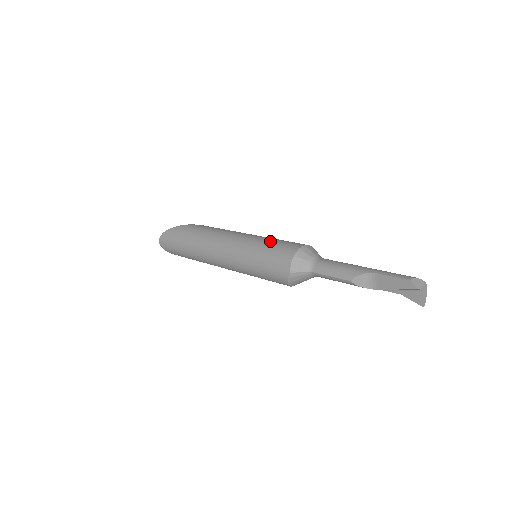
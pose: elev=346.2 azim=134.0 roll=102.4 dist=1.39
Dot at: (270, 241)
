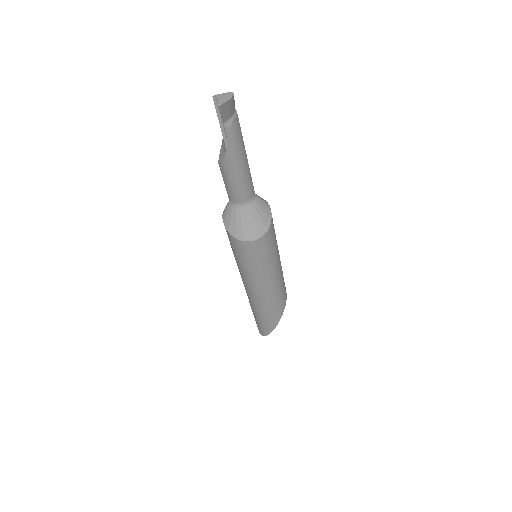
Dot at: occluded
